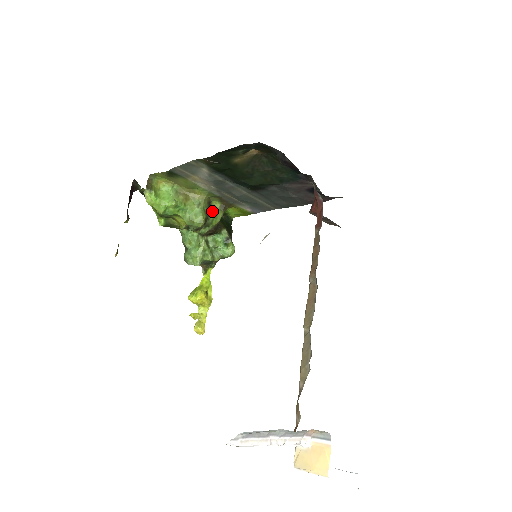
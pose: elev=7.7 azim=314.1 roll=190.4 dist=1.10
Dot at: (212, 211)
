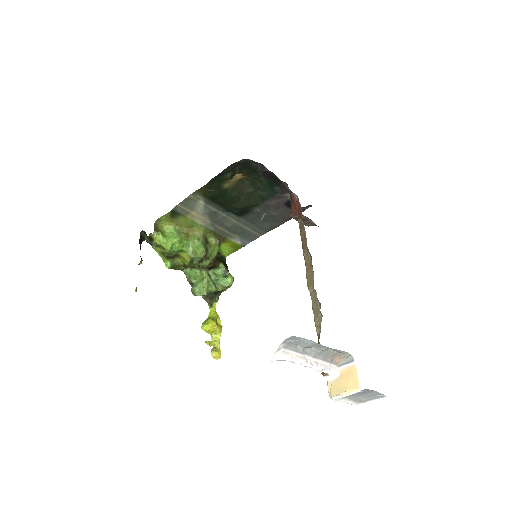
Dot at: (209, 245)
